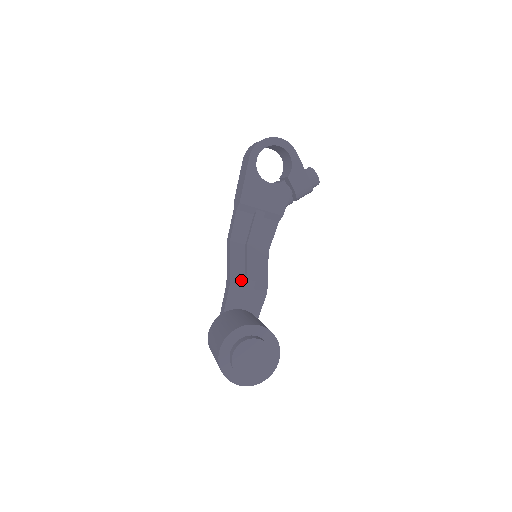
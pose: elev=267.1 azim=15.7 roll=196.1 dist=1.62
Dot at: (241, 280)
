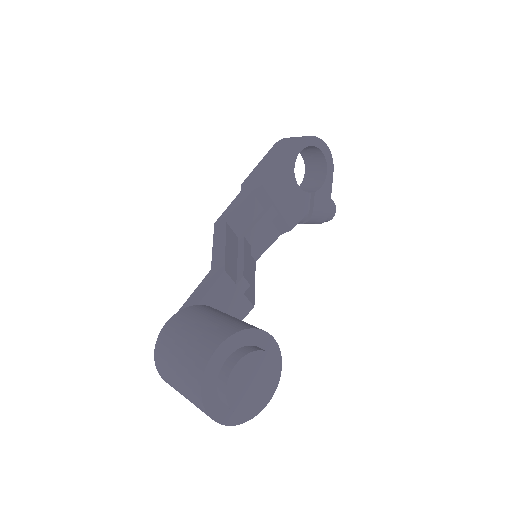
Dot at: (234, 274)
